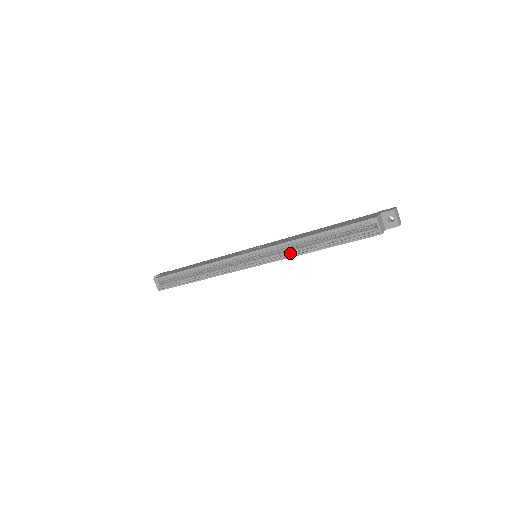
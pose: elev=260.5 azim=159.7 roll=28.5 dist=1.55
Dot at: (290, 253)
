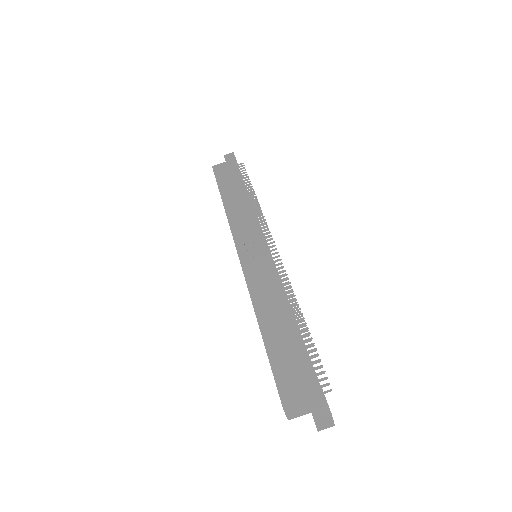
Dot at: occluded
